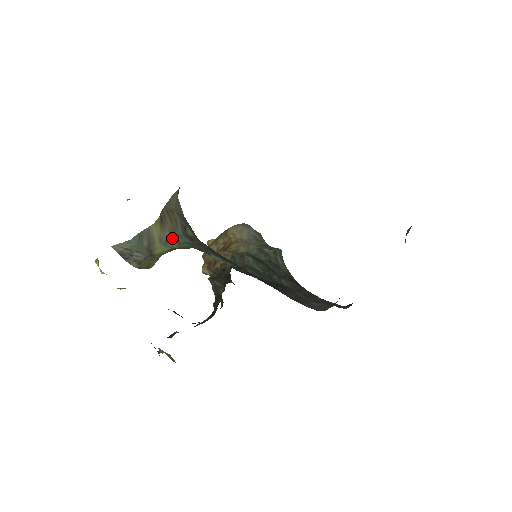
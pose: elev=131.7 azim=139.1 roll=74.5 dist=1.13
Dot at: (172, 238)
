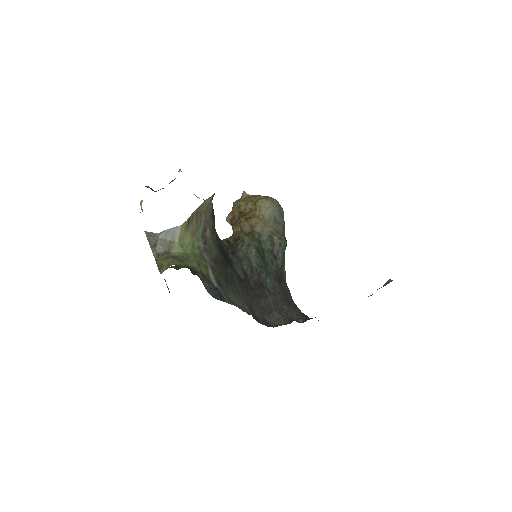
Dot at: (190, 241)
